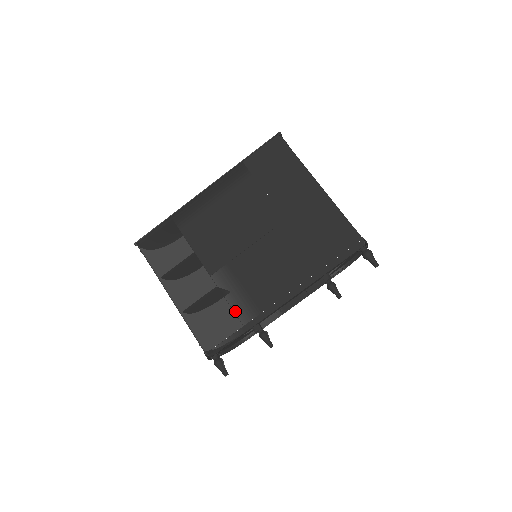
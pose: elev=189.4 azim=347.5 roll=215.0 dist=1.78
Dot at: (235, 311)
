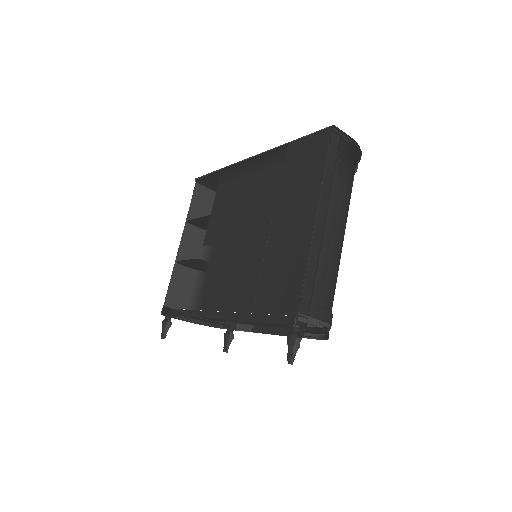
Dot at: (192, 291)
